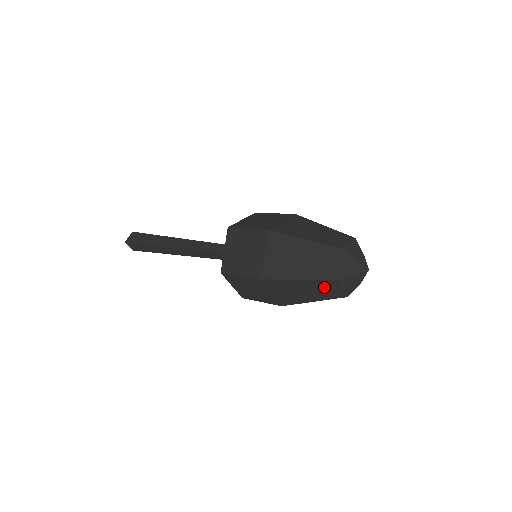
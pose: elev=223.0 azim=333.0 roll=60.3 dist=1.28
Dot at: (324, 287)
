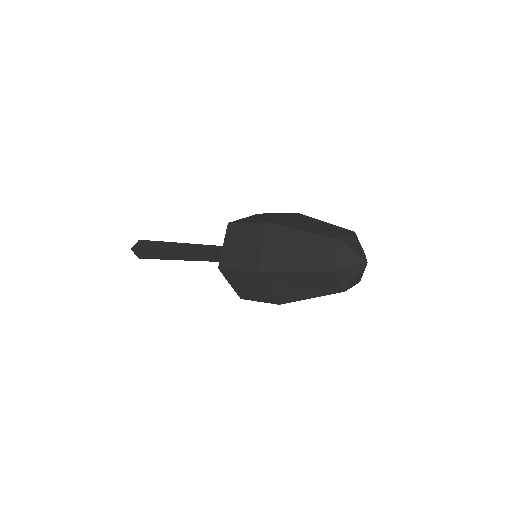
Dot at: (321, 280)
